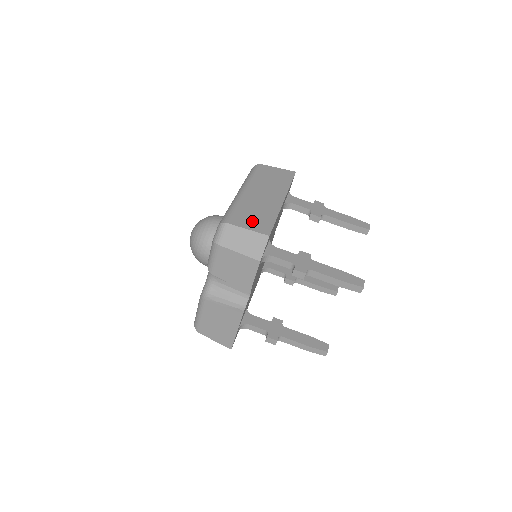
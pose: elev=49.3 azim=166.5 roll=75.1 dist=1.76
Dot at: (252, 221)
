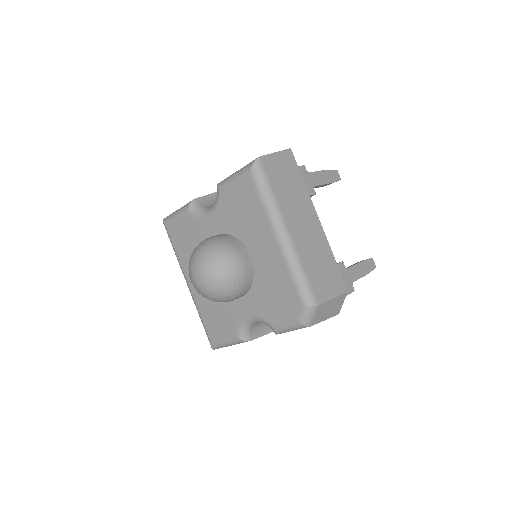
Dot at: (328, 282)
